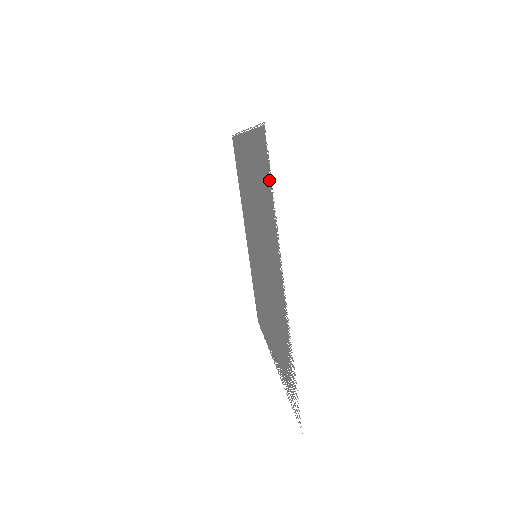
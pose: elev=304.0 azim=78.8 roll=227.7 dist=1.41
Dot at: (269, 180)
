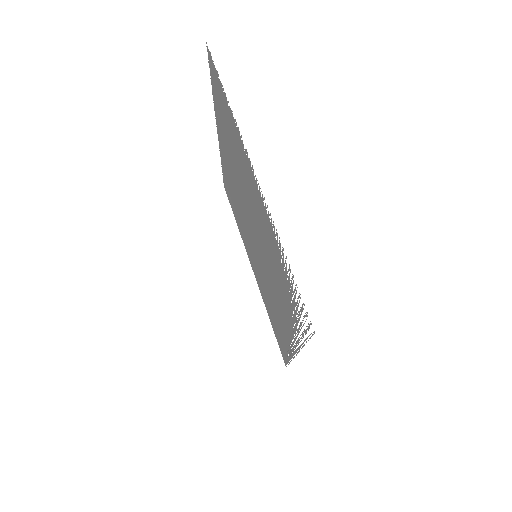
Dot at: (220, 87)
